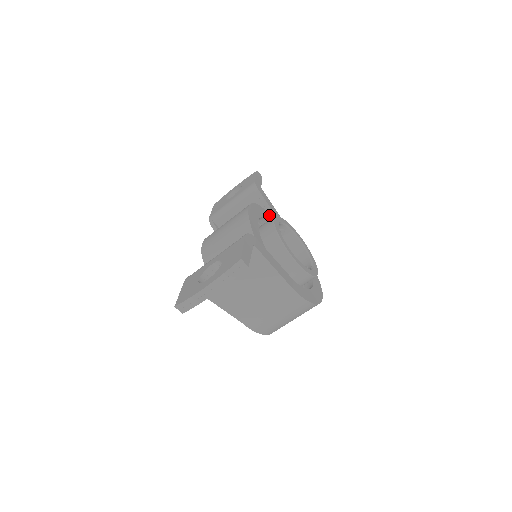
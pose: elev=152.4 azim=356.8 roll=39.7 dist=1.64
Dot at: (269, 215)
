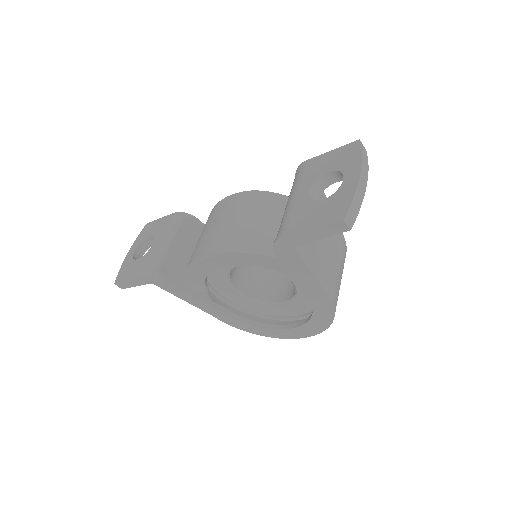
Dot at: occluded
